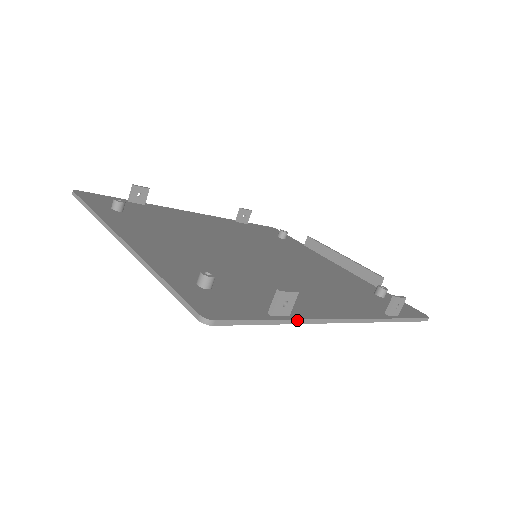
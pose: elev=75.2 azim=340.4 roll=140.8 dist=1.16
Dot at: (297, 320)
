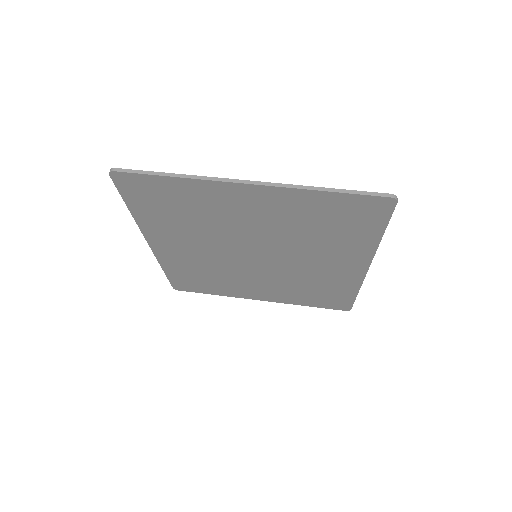
Dot at: (380, 241)
